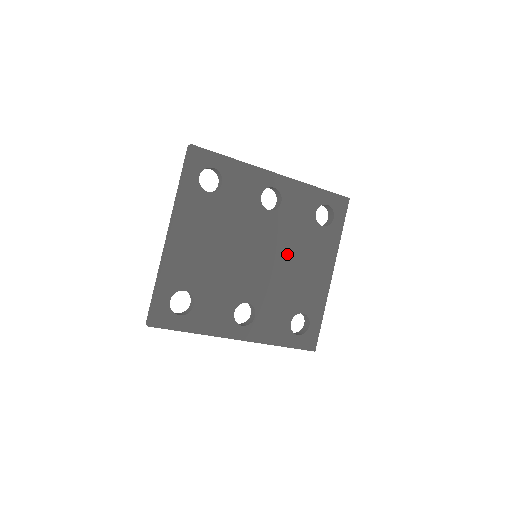
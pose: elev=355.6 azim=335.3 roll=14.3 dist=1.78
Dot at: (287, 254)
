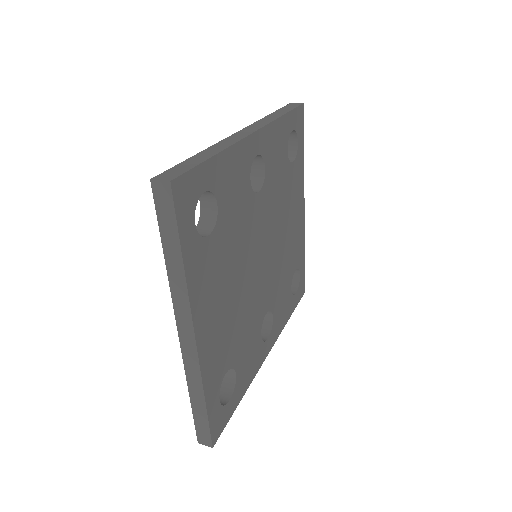
Dot at: (279, 226)
